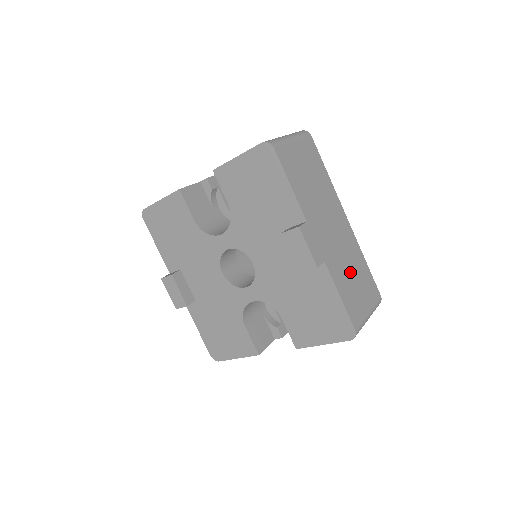
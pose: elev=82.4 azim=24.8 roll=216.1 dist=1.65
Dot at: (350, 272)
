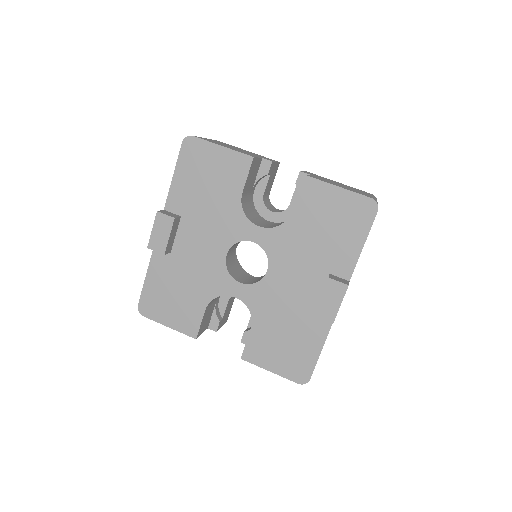
Dot at: occluded
